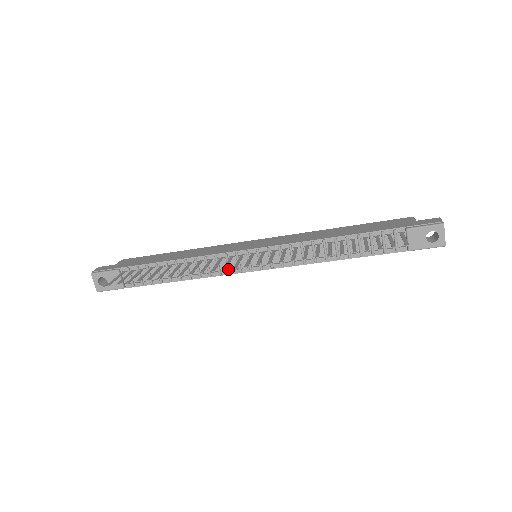
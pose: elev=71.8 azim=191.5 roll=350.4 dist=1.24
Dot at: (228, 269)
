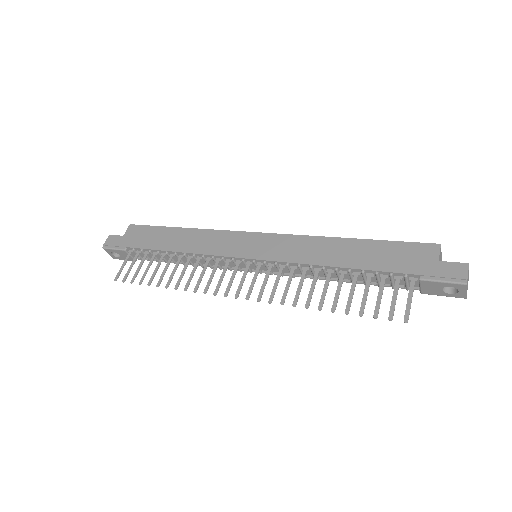
Dot at: (228, 268)
